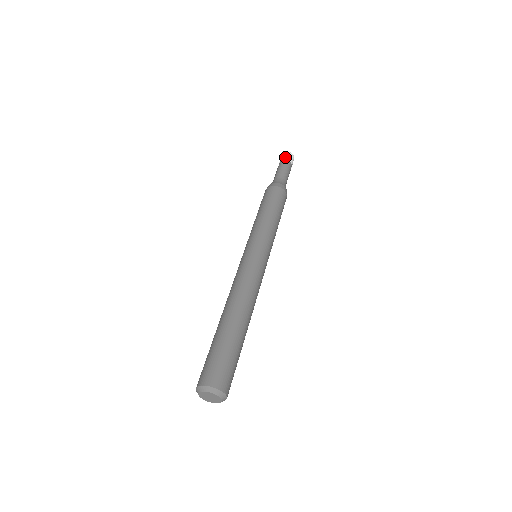
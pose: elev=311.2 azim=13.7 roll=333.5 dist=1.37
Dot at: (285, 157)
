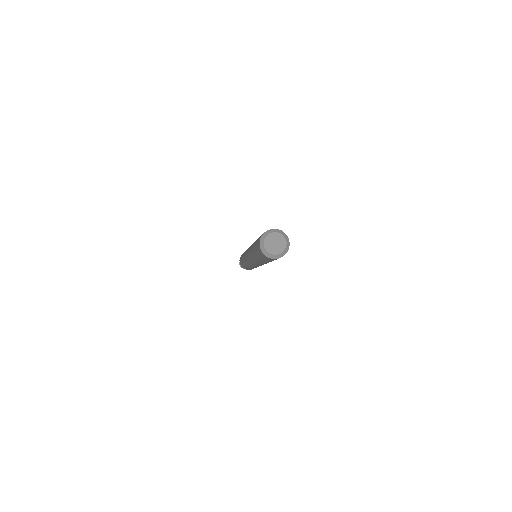
Dot at: occluded
